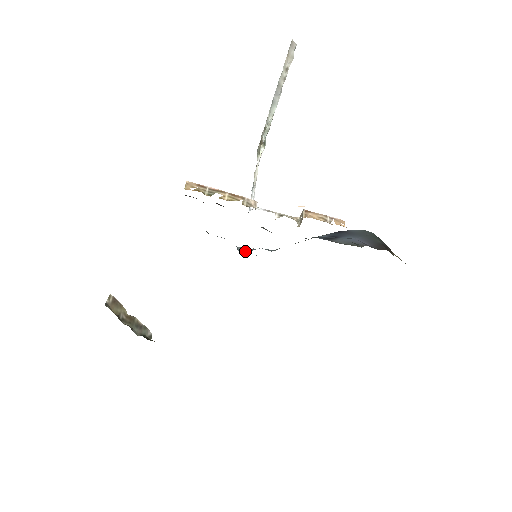
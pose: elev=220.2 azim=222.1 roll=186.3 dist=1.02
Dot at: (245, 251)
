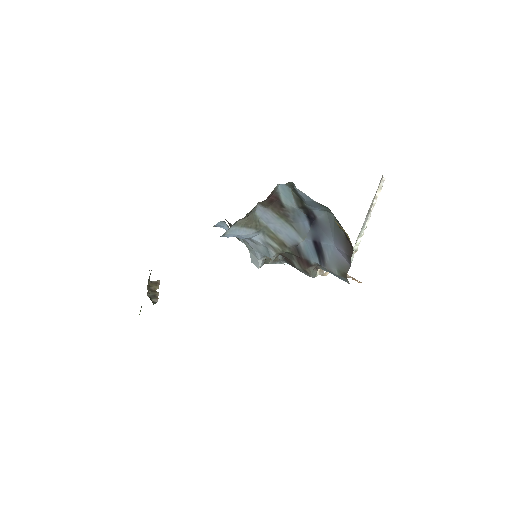
Dot at: (255, 261)
